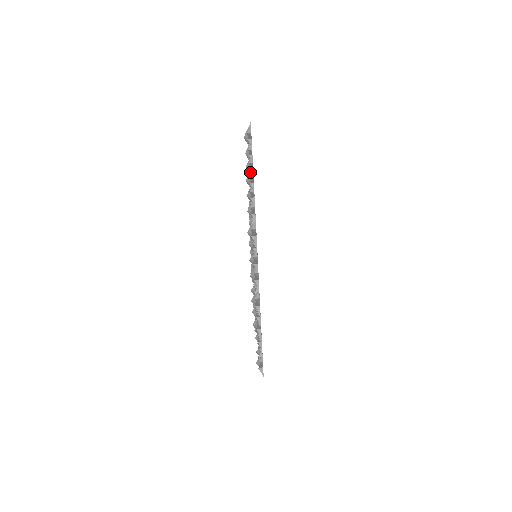
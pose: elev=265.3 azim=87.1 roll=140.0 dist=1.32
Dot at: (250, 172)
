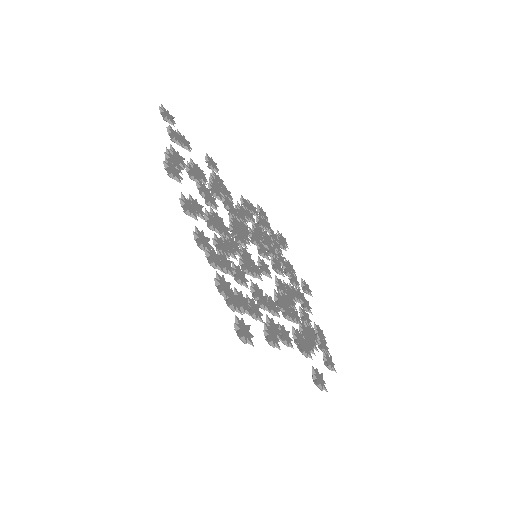
Dot at: occluded
